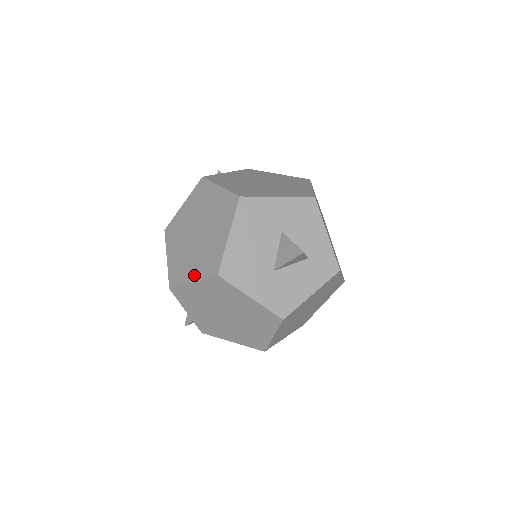
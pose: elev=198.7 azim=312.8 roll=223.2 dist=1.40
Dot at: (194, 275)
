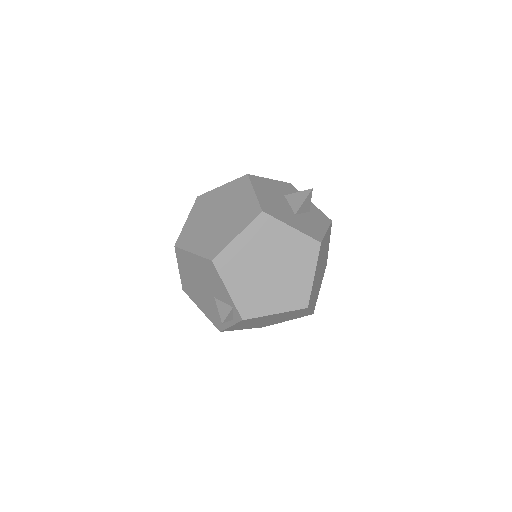
Dot at: (236, 231)
